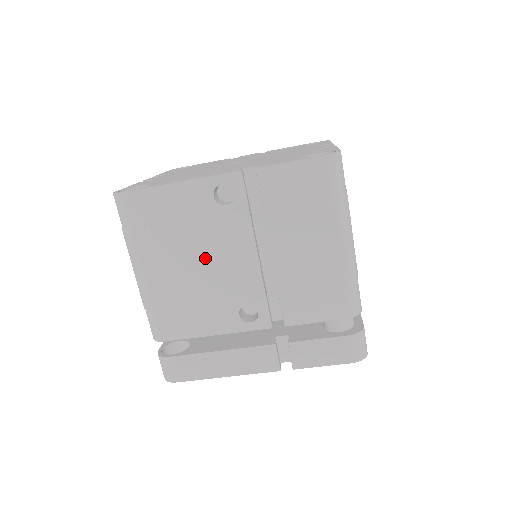
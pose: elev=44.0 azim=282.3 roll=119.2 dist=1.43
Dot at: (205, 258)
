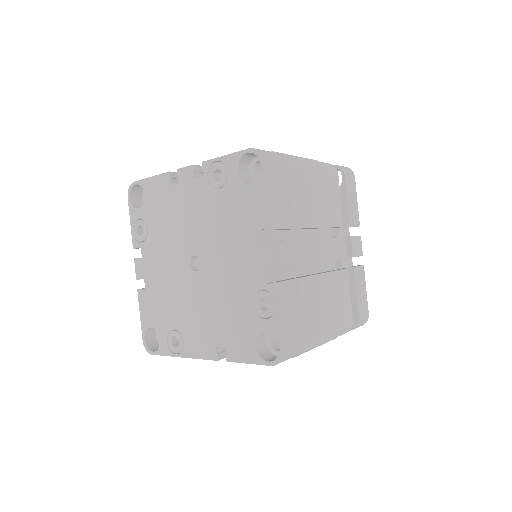
Dot at: occluded
